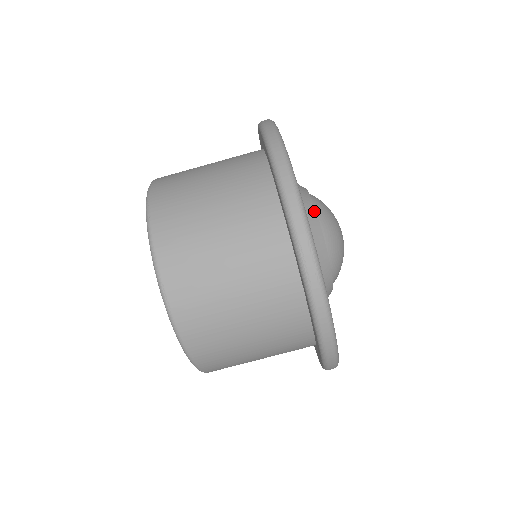
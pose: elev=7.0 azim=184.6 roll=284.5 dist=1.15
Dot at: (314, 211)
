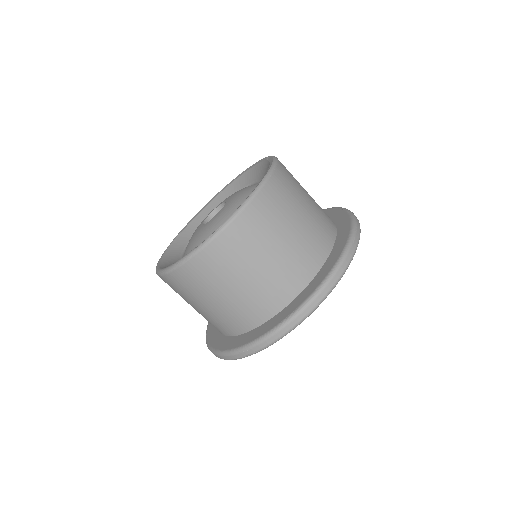
Dot at: occluded
